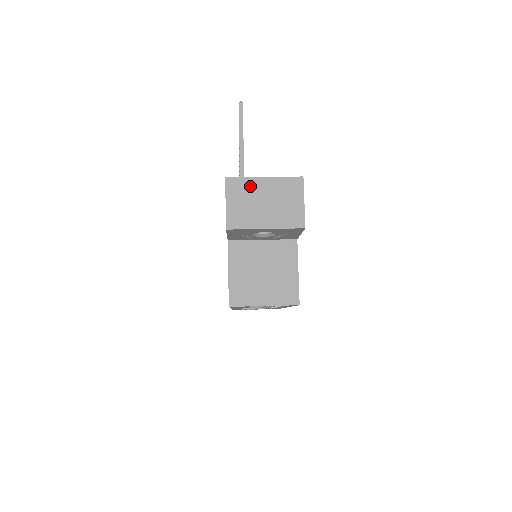
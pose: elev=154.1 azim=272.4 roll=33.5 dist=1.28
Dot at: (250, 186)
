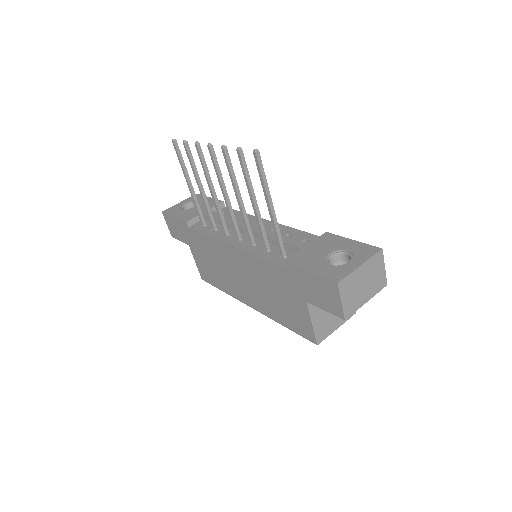
Dot at: (354, 279)
